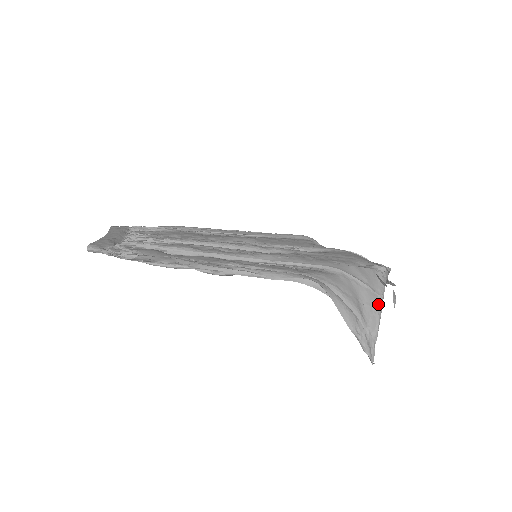
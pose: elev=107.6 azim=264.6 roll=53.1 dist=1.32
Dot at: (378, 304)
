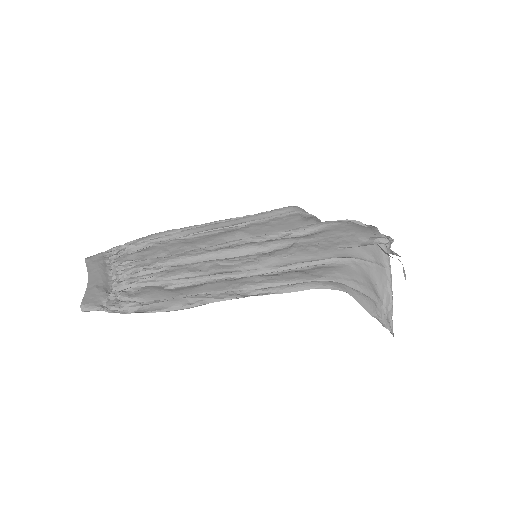
Dot at: (388, 278)
